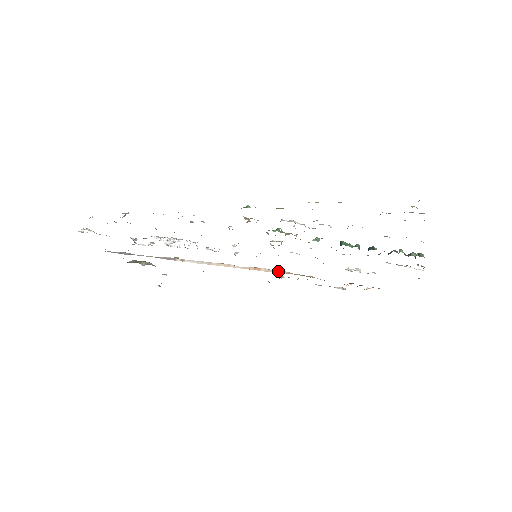
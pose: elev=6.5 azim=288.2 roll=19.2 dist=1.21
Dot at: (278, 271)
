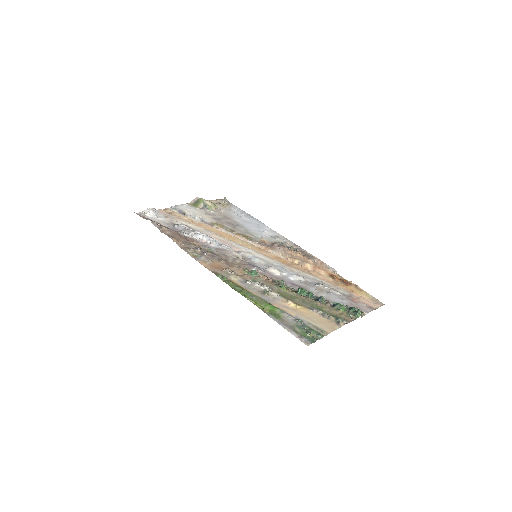
Dot at: (281, 255)
